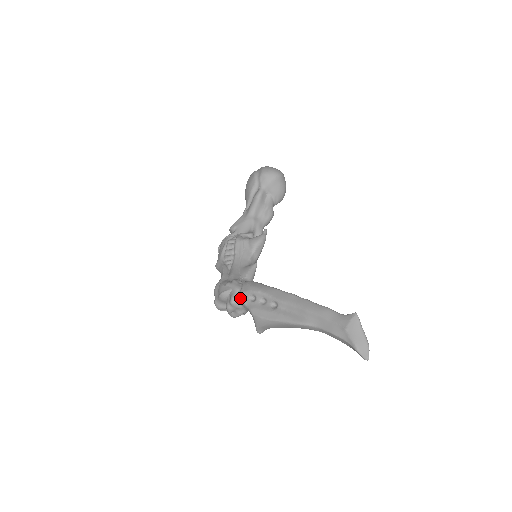
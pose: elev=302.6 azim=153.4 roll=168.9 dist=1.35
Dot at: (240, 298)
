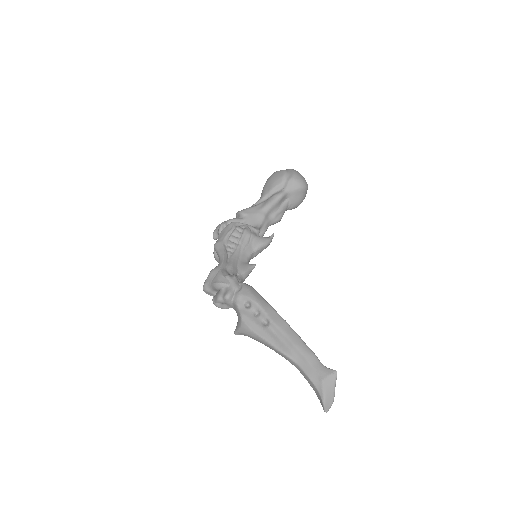
Dot at: (235, 298)
